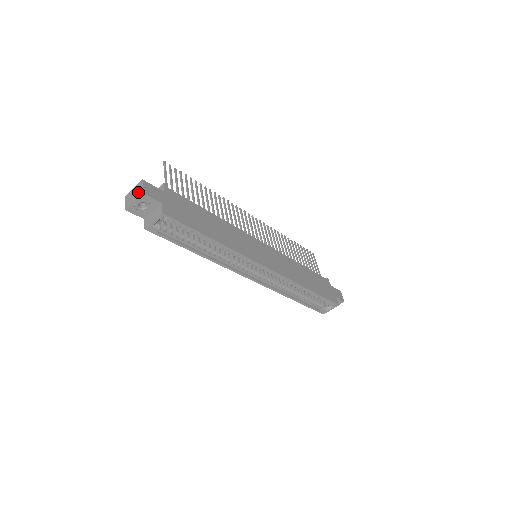
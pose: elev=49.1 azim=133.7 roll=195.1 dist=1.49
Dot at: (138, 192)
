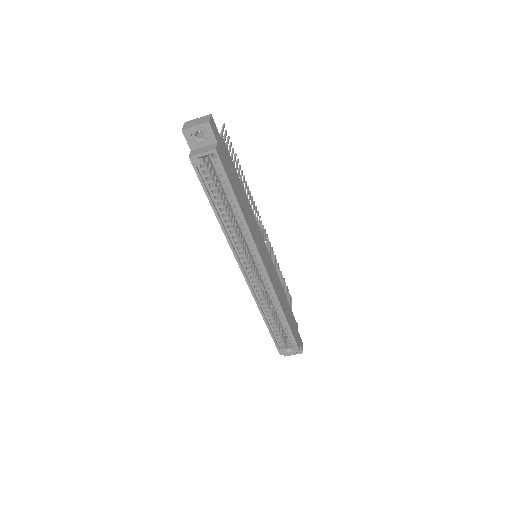
Dot at: (203, 120)
